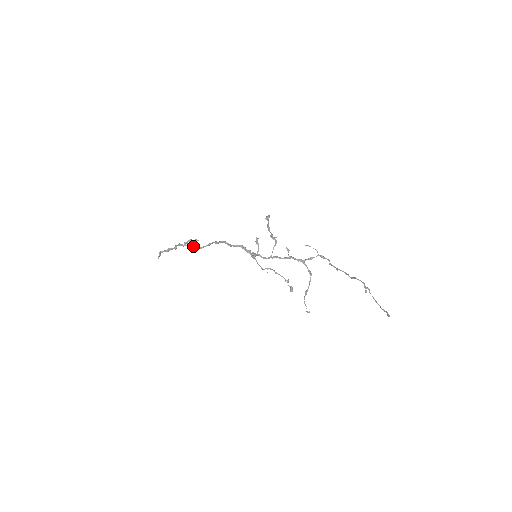
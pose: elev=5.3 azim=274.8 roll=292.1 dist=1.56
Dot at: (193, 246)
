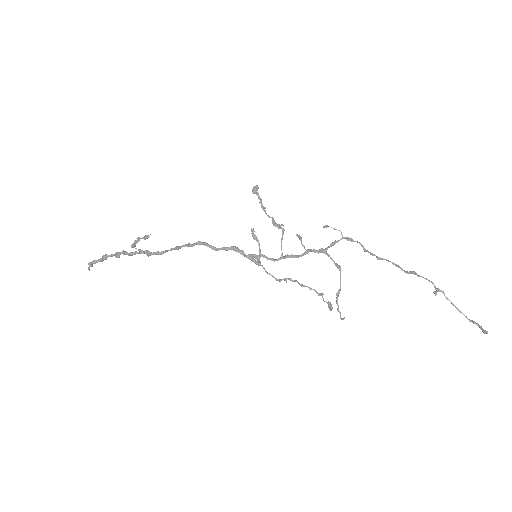
Dot at: (149, 253)
